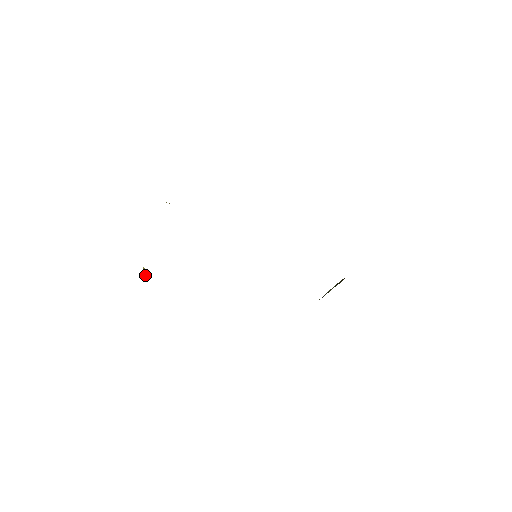
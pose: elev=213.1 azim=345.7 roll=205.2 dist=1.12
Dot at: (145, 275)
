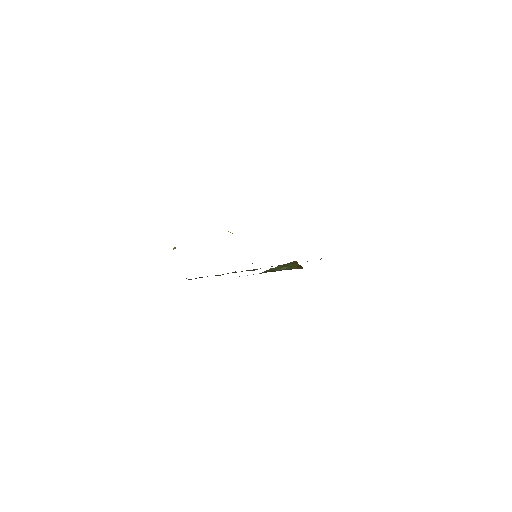
Dot at: occluded
